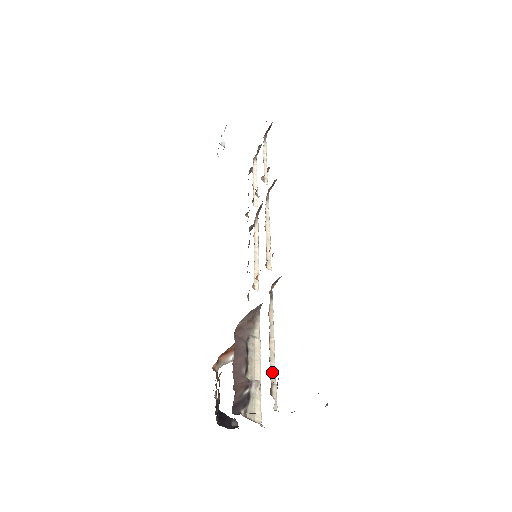
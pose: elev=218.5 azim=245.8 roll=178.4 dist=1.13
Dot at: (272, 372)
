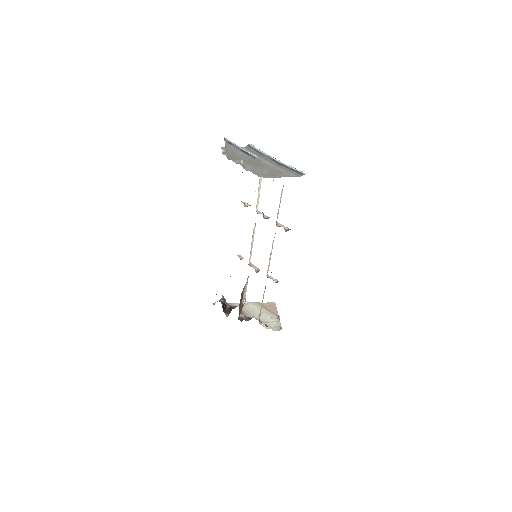
Dot at: (260, 313)
